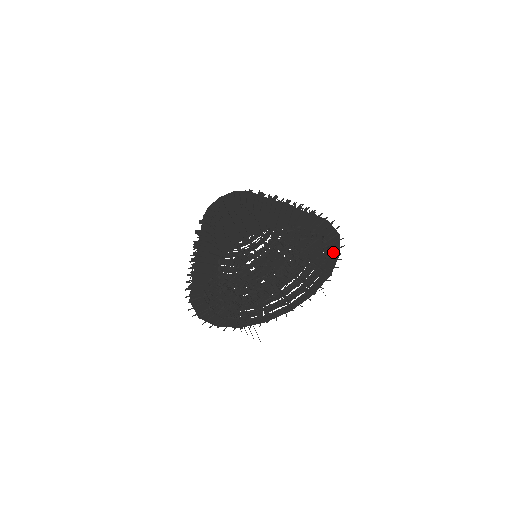
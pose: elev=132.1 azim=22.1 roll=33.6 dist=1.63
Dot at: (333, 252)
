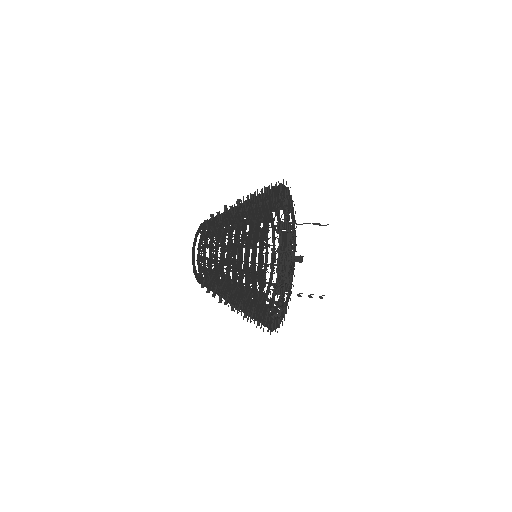
Dot at: (290, 204)
